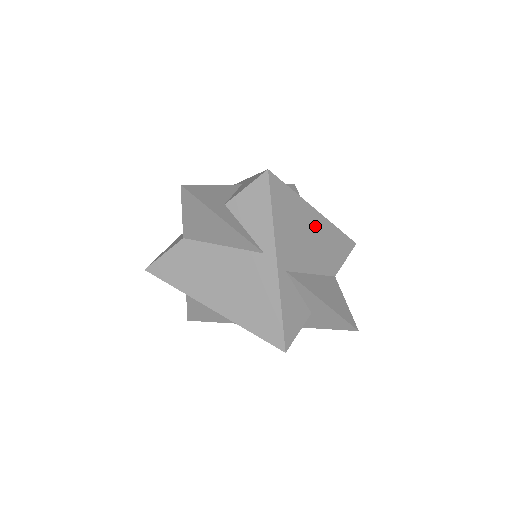
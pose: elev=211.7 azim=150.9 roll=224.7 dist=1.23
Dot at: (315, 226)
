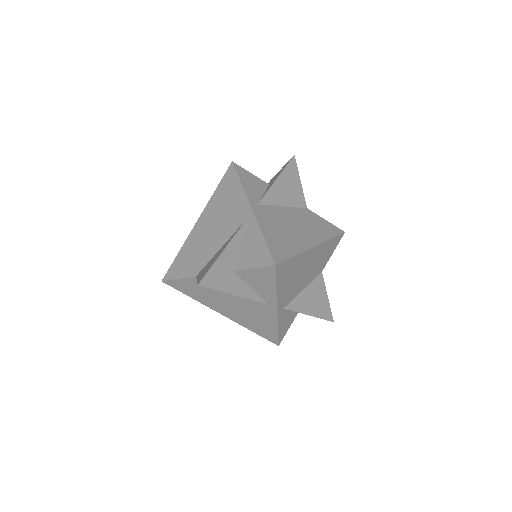
Dot at: (311, 258)
